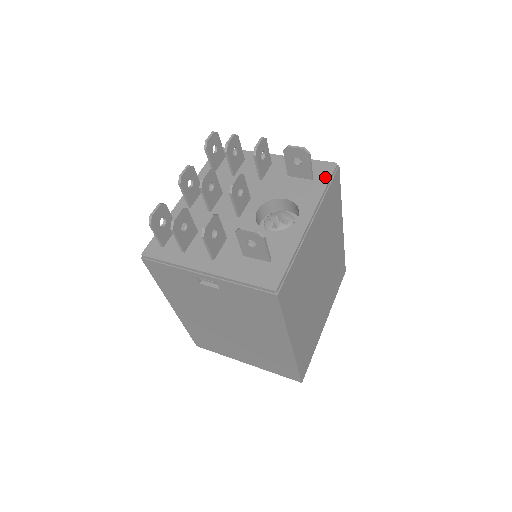
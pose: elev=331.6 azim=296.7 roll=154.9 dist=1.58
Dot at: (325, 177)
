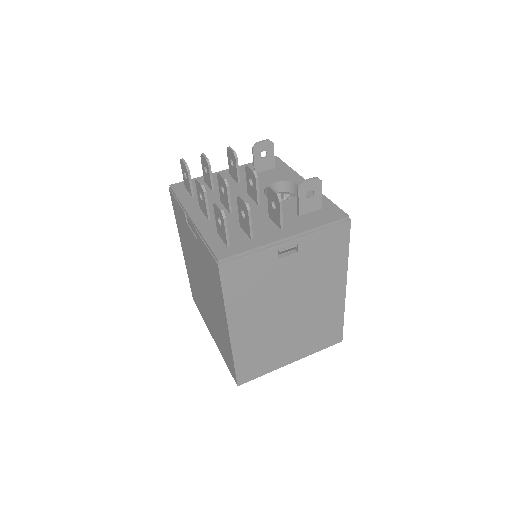
Dot at: (281, 164)
